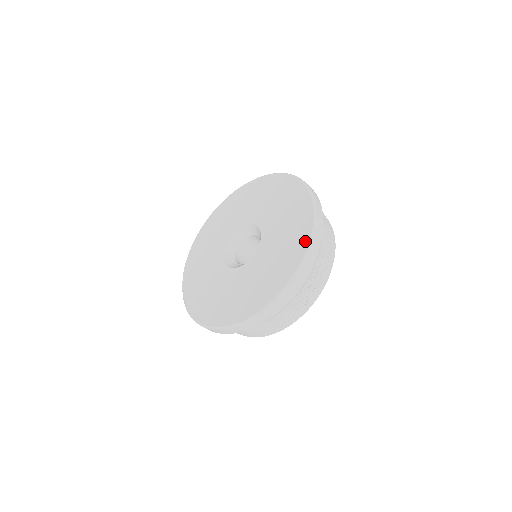
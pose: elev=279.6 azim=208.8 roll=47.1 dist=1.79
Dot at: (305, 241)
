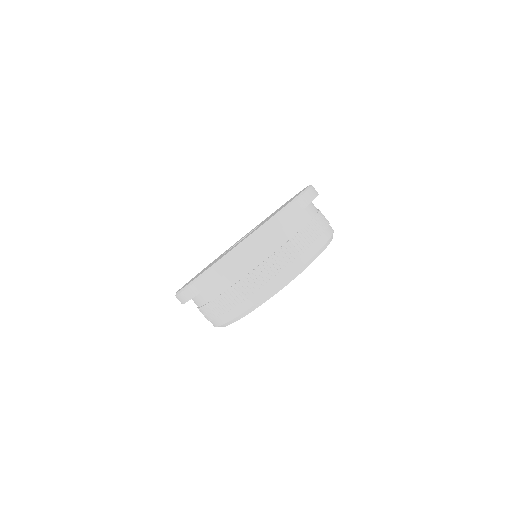
Dot at: (245, 238)
